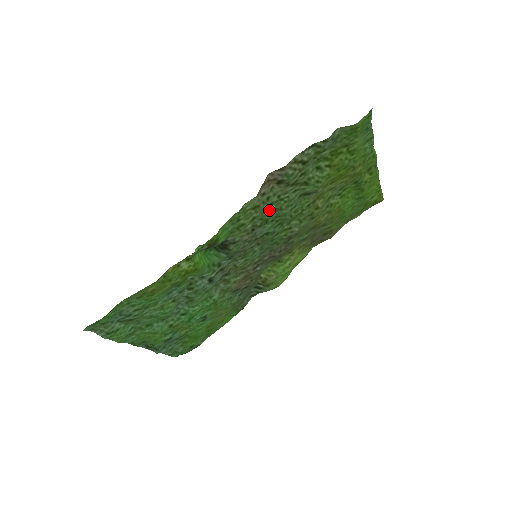
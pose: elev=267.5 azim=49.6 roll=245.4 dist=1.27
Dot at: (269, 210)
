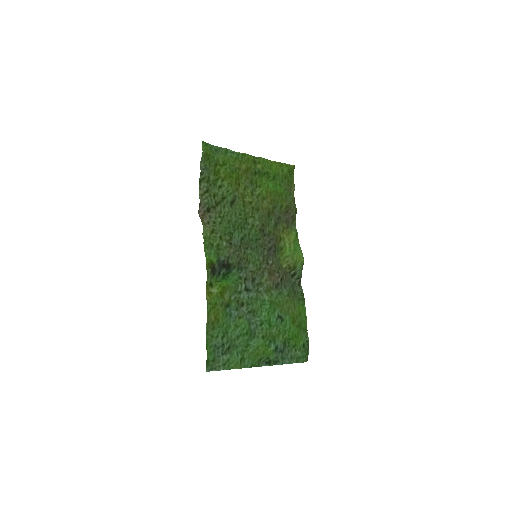
Dot at: (224, 227)
